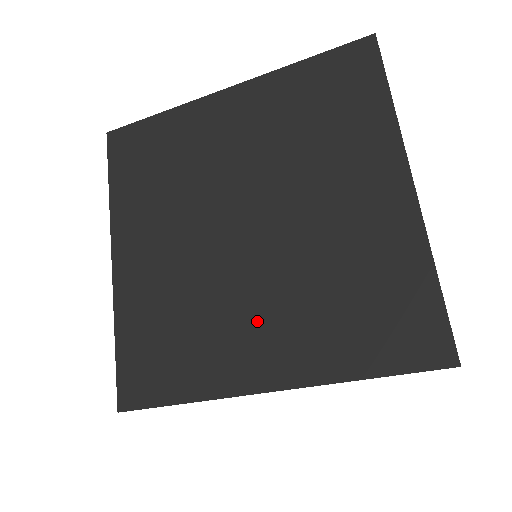
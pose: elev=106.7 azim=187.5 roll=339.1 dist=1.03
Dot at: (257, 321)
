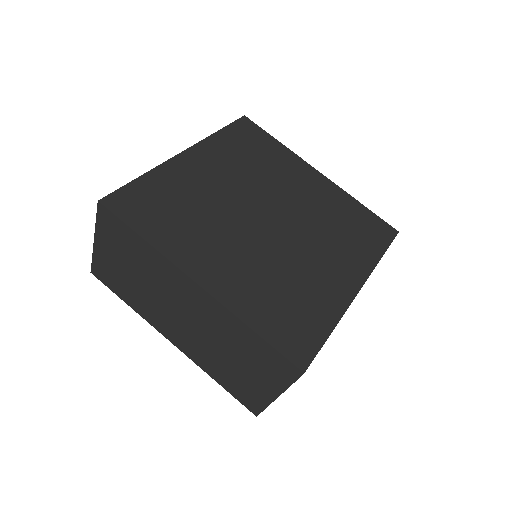
Dot at: (322, 261)
